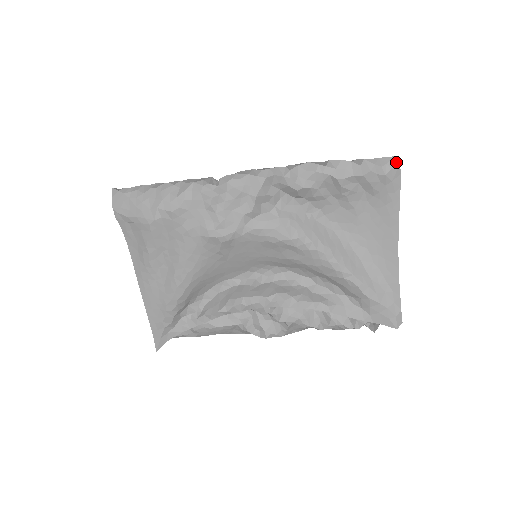
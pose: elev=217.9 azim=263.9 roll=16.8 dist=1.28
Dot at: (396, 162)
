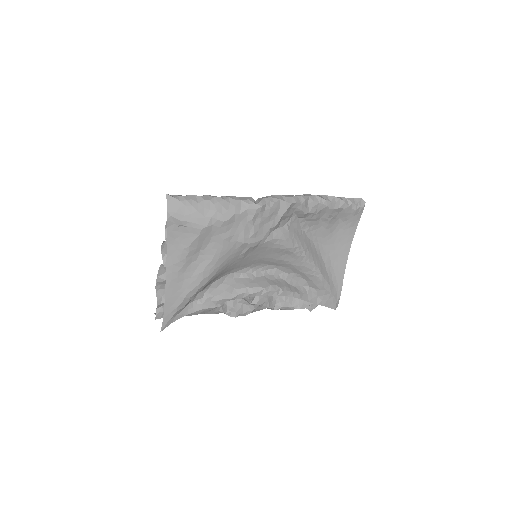
Dot at: (363, 202)
